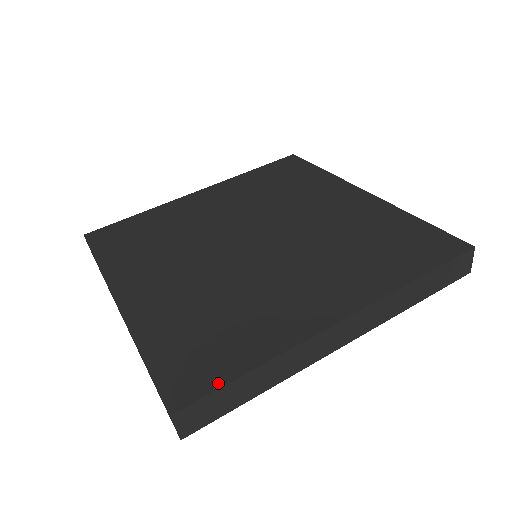
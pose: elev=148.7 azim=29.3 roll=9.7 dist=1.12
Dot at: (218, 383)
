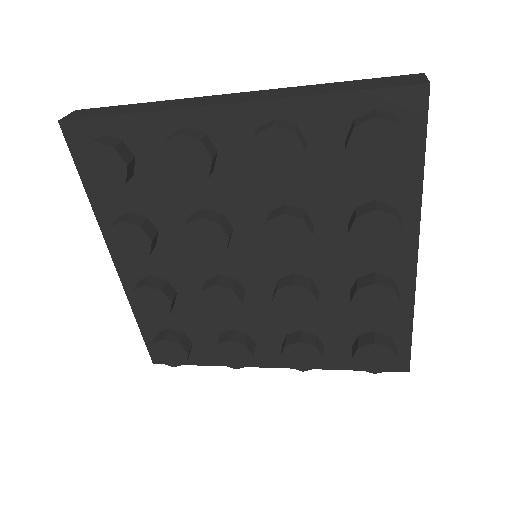
Dot at: occluded
